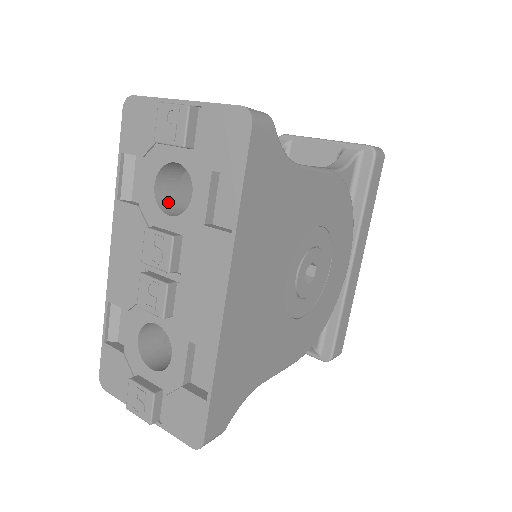
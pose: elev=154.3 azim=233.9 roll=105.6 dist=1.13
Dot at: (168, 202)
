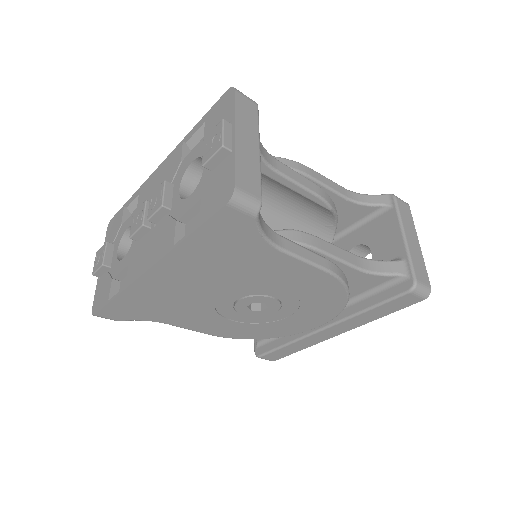
Dot at: (196, 178)
